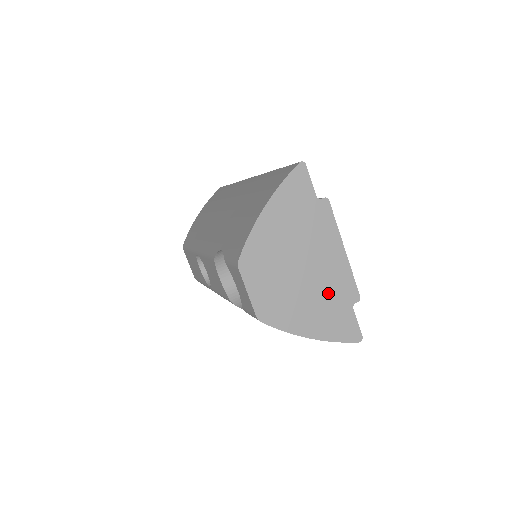
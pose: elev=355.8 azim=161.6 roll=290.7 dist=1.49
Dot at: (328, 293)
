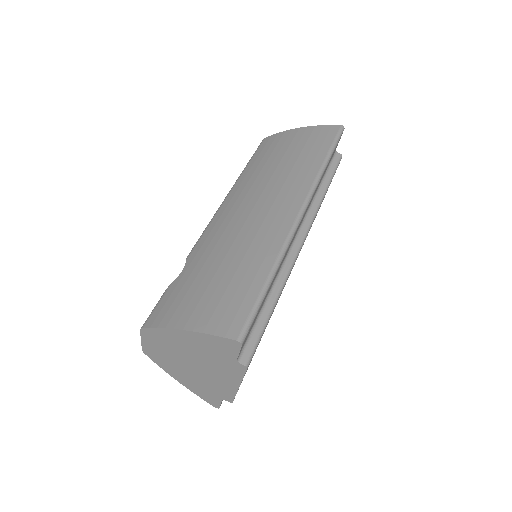
Dot at: (207, 384)
